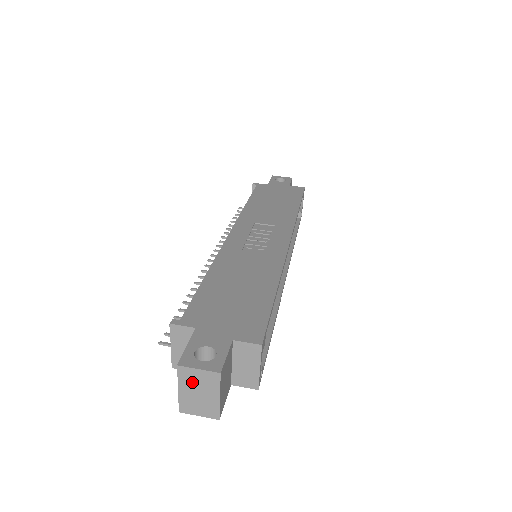
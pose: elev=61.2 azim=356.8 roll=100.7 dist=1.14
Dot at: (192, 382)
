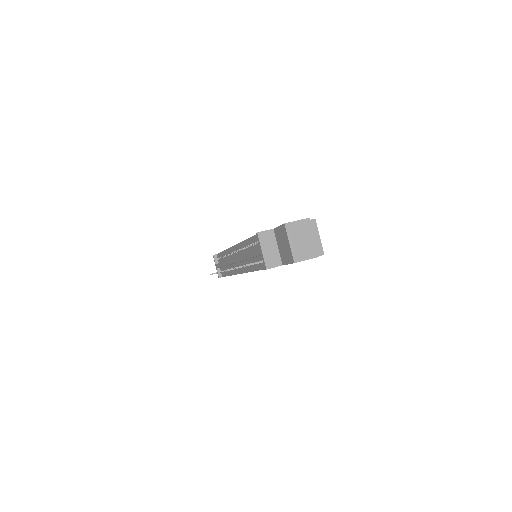
Dot at: (296, 233)
